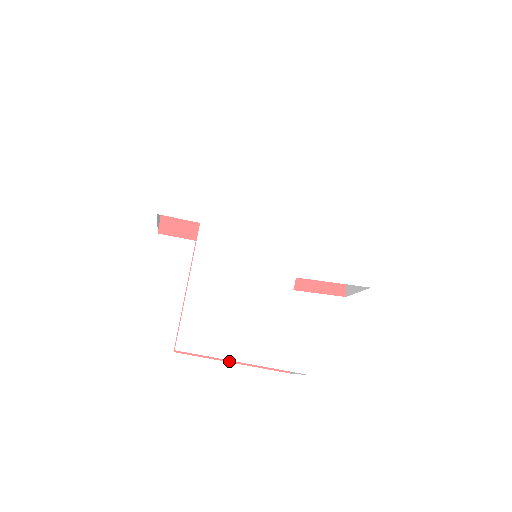
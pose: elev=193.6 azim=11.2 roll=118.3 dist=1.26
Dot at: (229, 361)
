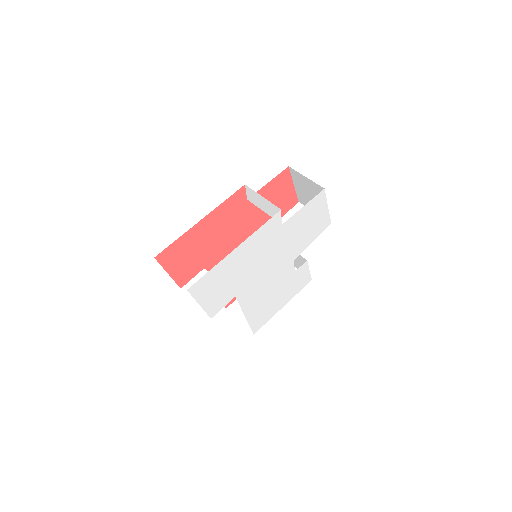
Dot at: occluded
